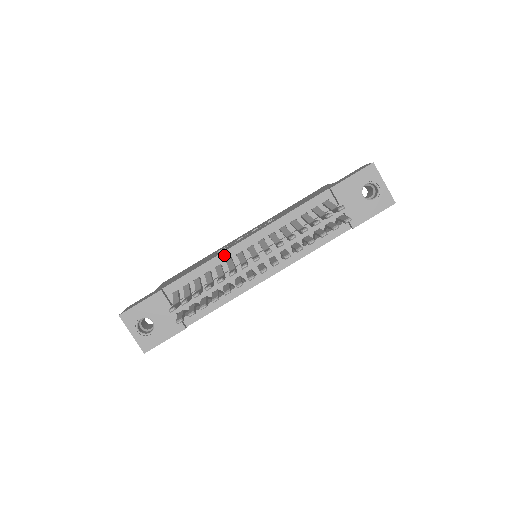
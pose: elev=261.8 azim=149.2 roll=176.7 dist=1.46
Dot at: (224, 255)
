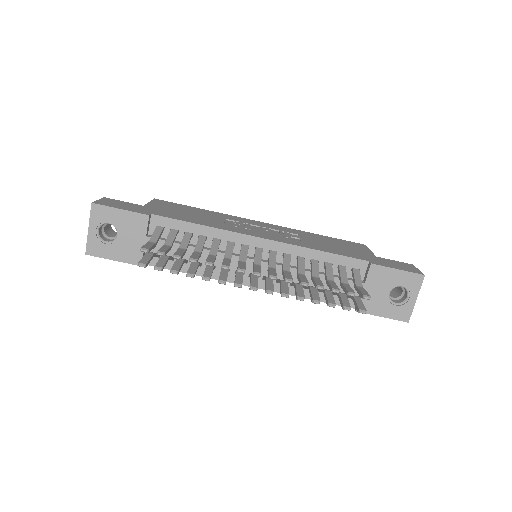
Dot at: (231, 235)
